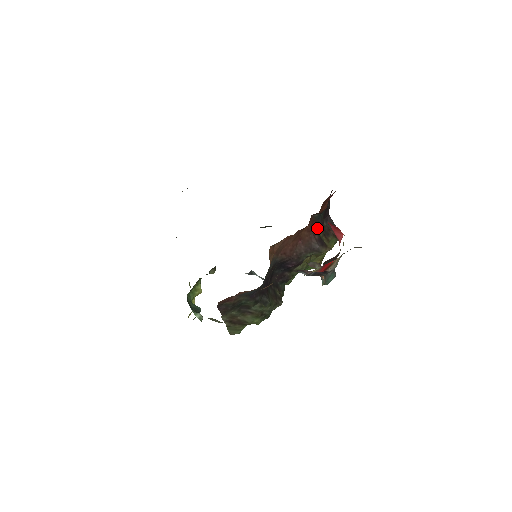
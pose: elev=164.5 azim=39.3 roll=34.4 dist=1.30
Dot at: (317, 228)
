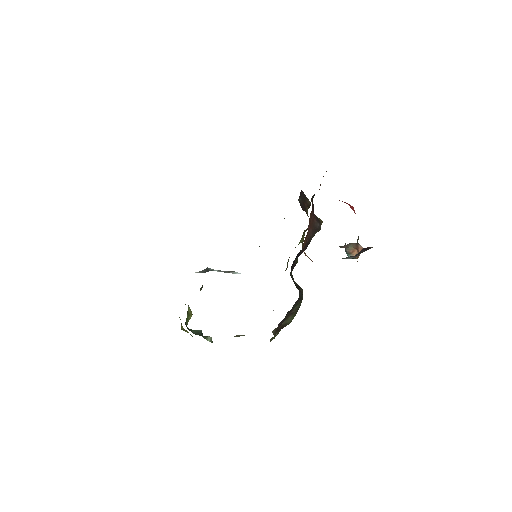
Dot at: (313, 208)
